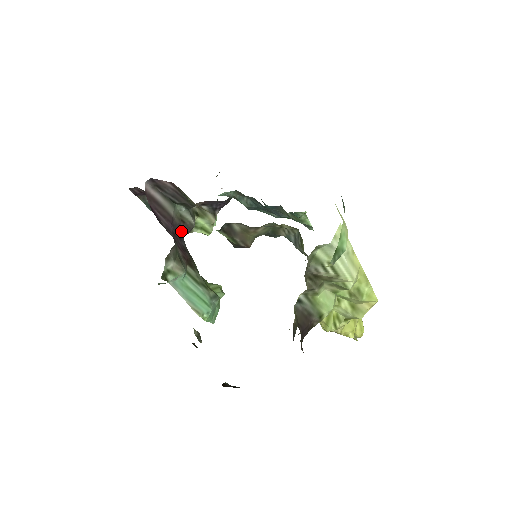
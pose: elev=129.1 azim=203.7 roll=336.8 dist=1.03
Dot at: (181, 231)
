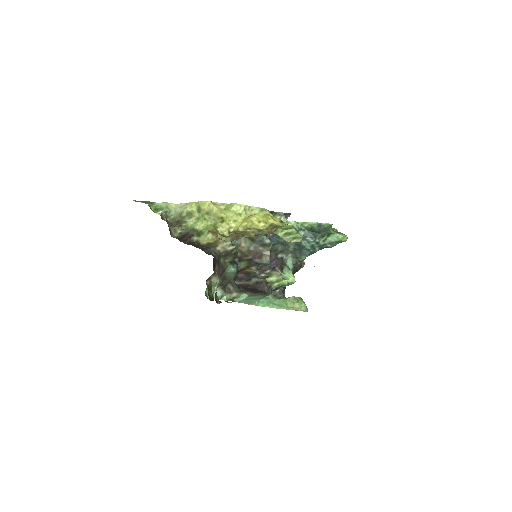
Dot at: (258, 287)
